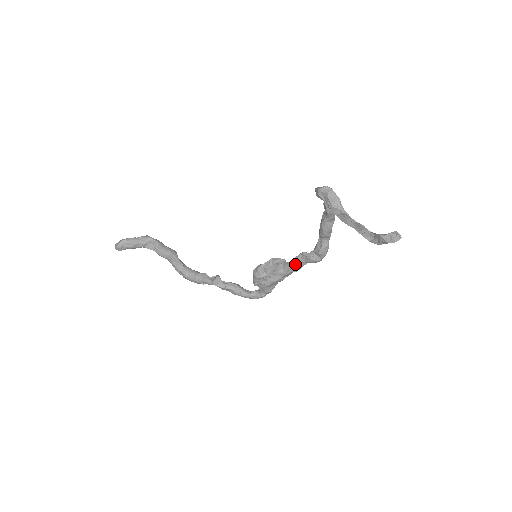
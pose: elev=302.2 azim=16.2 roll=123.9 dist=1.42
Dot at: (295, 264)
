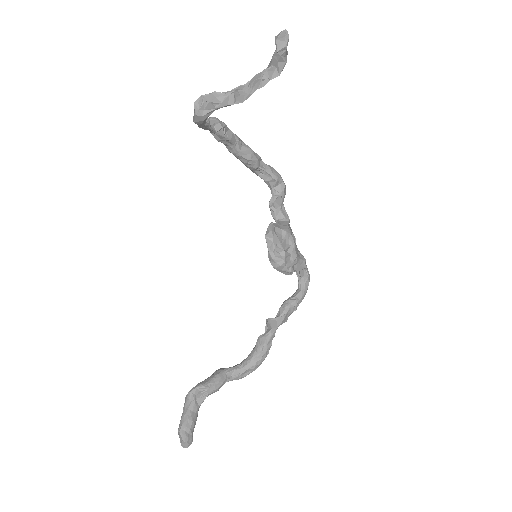
Dot at: (280, 219)
